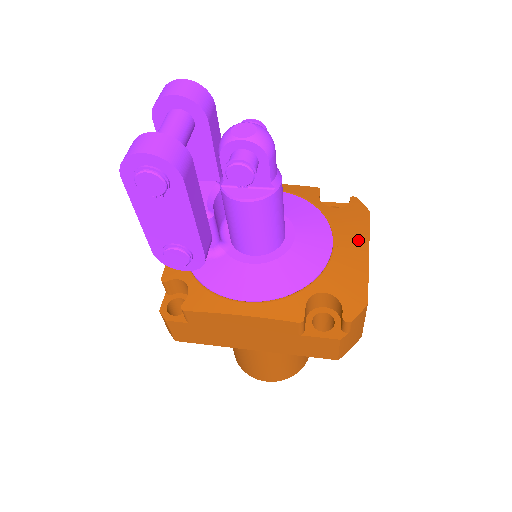
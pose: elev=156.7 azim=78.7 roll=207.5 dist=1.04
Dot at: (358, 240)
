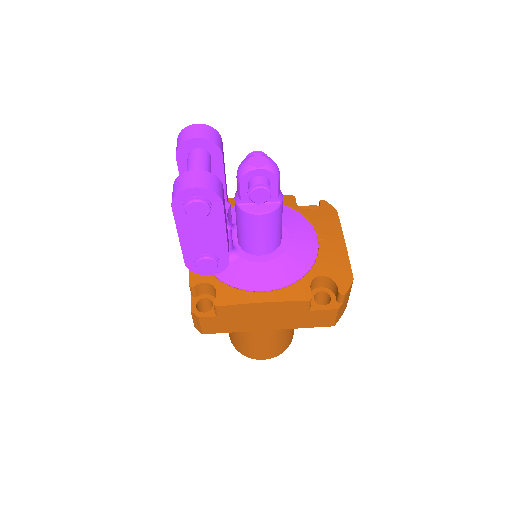
Dot at: (335, 233)
